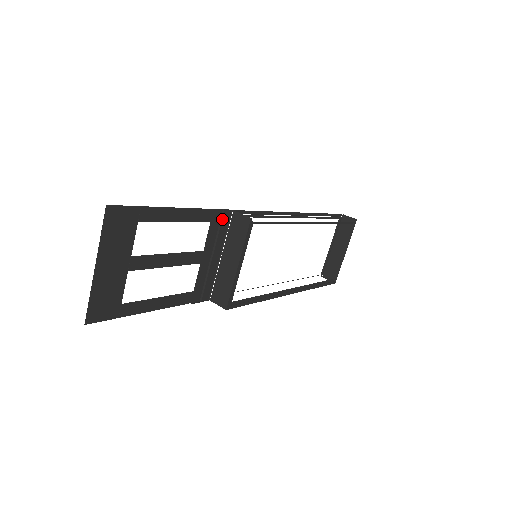
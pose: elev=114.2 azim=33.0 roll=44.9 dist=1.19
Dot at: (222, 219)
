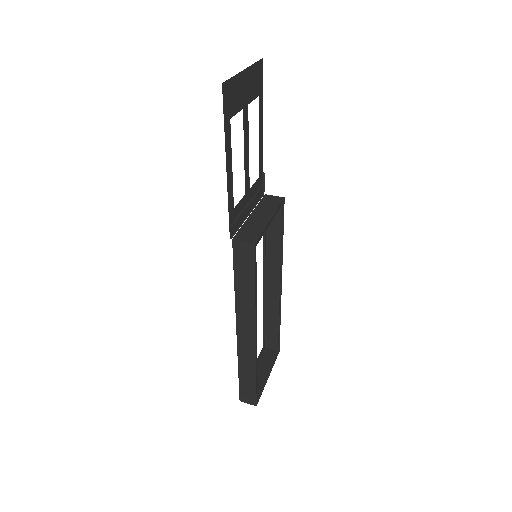
Dot at: (260, 189)
